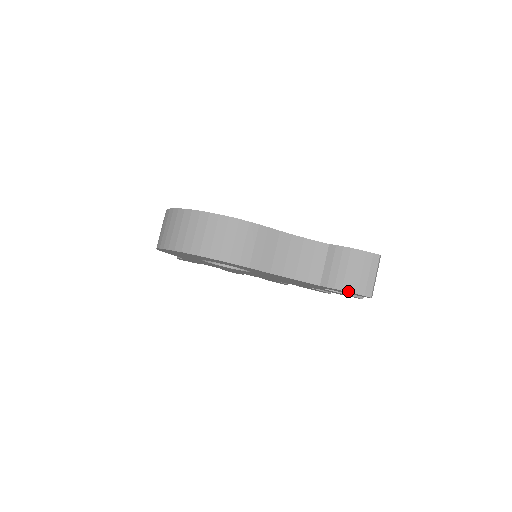
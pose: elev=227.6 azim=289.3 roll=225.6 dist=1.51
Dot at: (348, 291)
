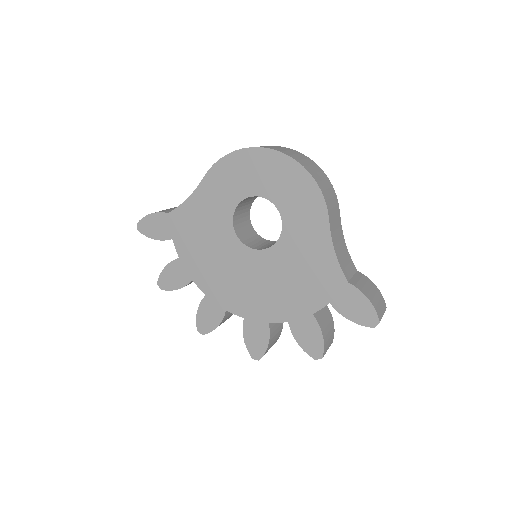
Dot at: (370, 301)
